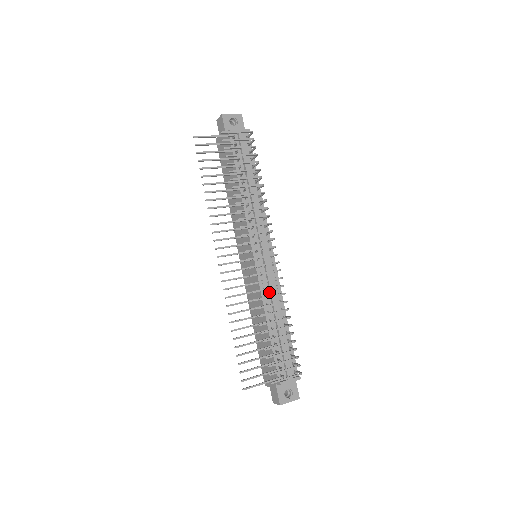
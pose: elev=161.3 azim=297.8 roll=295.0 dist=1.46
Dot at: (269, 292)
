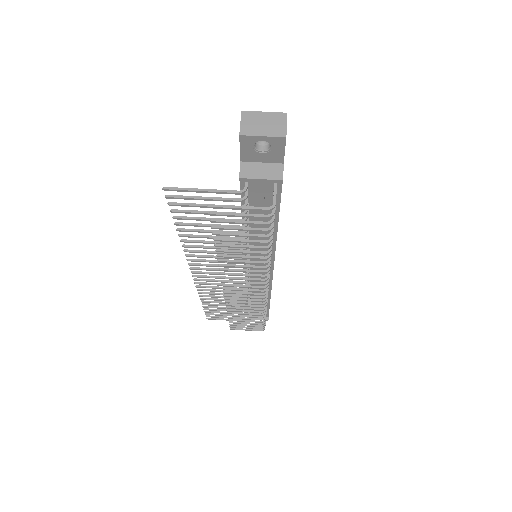
Dot at: occluded
